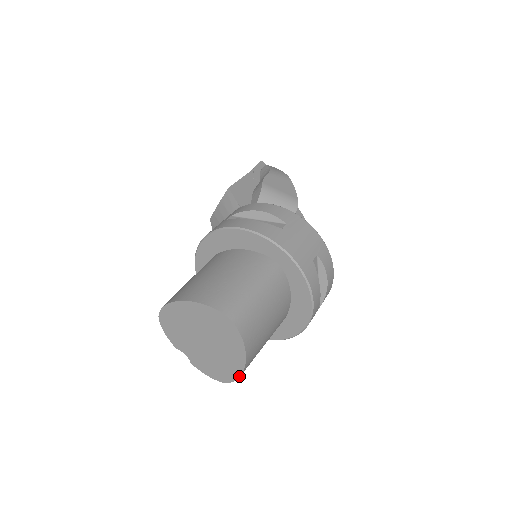
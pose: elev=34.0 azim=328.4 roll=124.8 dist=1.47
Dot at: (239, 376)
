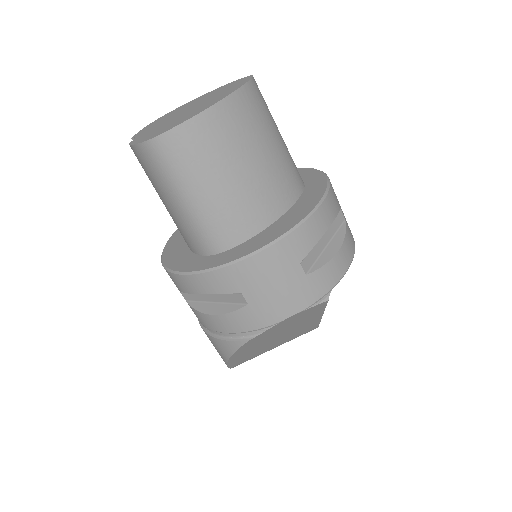
Dot at: (189, 119)
